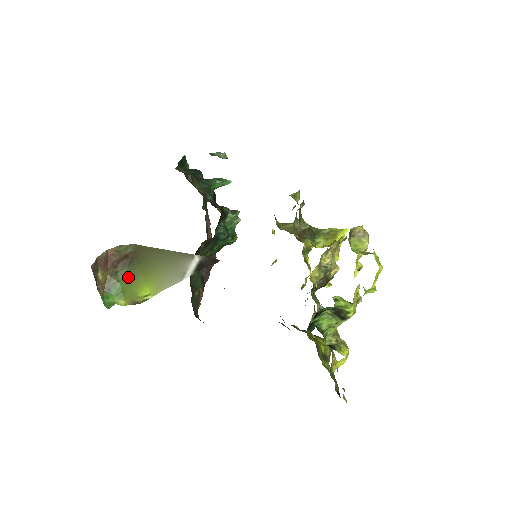
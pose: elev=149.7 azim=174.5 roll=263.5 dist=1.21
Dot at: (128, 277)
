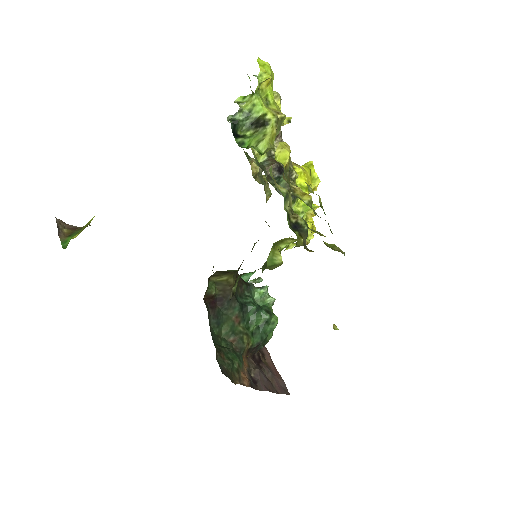
Dot at: occluded
